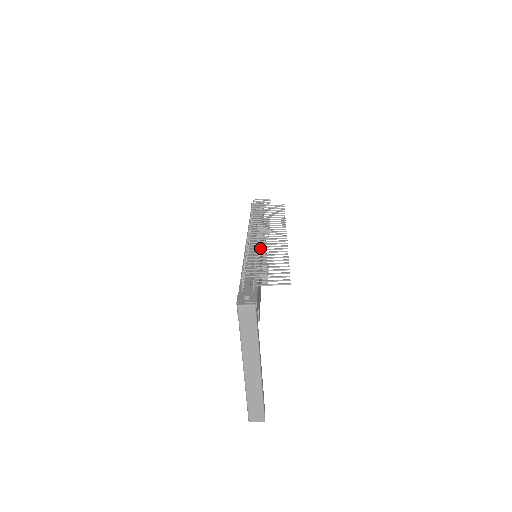
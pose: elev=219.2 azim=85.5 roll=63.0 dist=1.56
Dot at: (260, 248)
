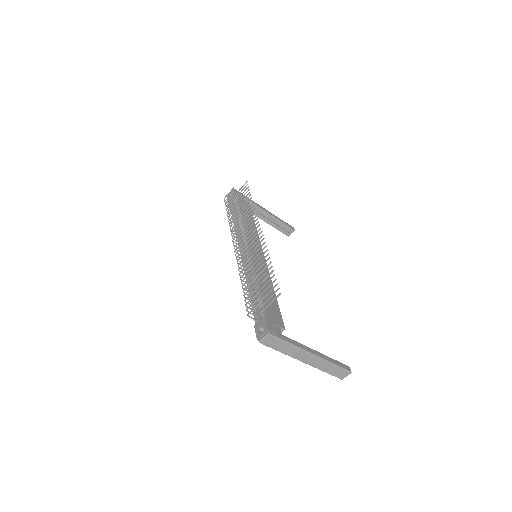
Dot at: occluded
